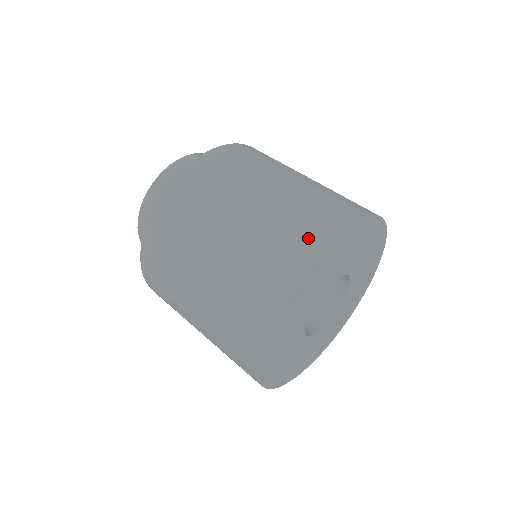
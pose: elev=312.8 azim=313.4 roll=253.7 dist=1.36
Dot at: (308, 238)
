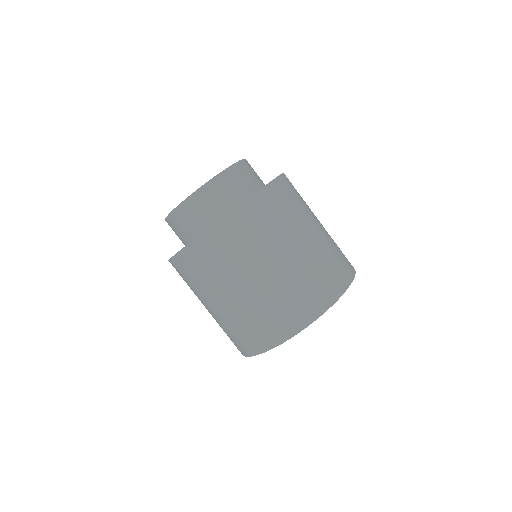
Dot at: (281, 327)
